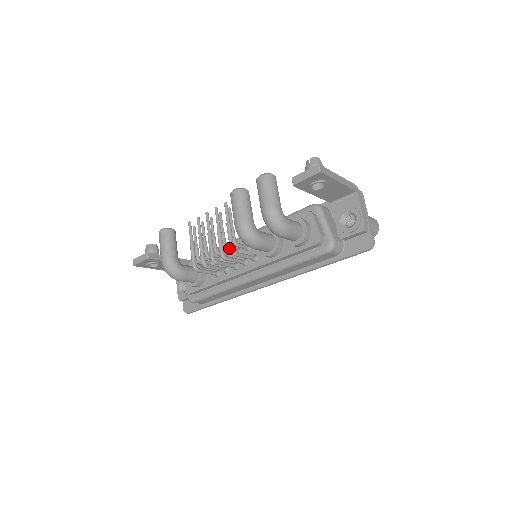
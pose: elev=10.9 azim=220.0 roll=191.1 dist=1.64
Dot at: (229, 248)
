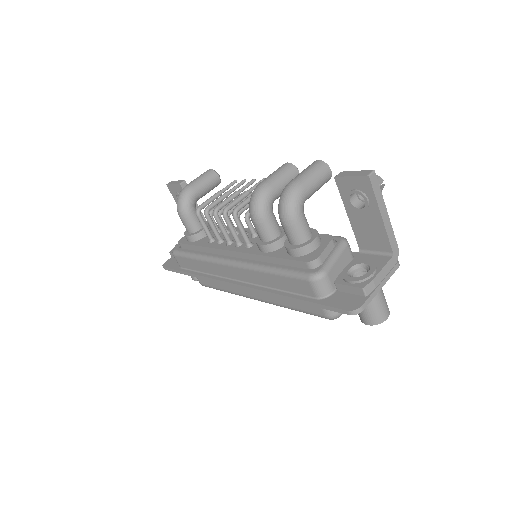
Dot at: occluded
